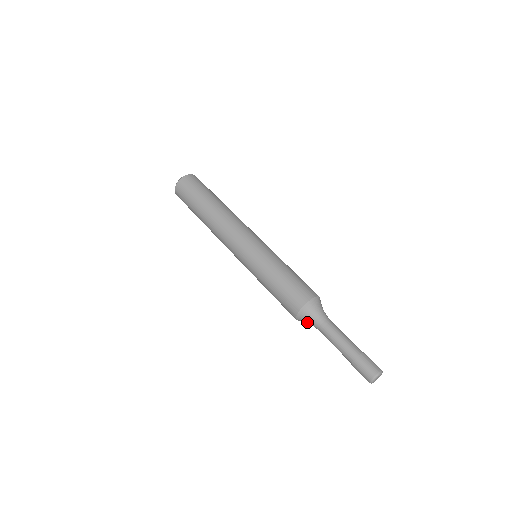
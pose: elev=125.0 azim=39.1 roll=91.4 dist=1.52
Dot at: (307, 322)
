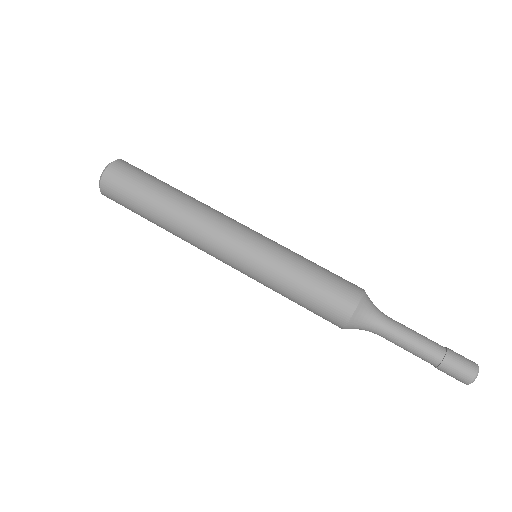
Dot at: (361, 328)
